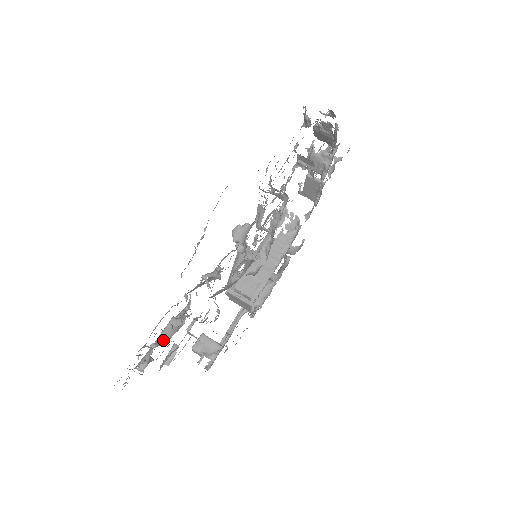
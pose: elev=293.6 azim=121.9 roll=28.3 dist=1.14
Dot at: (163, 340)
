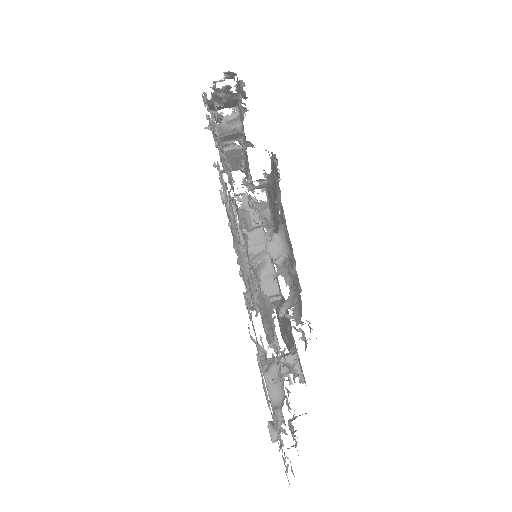
Dot at: (278, 399)
